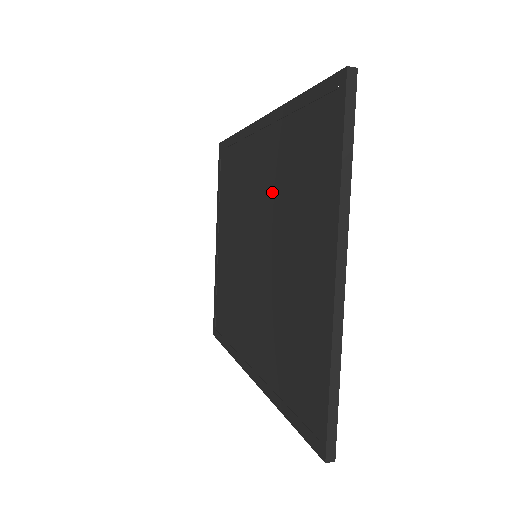
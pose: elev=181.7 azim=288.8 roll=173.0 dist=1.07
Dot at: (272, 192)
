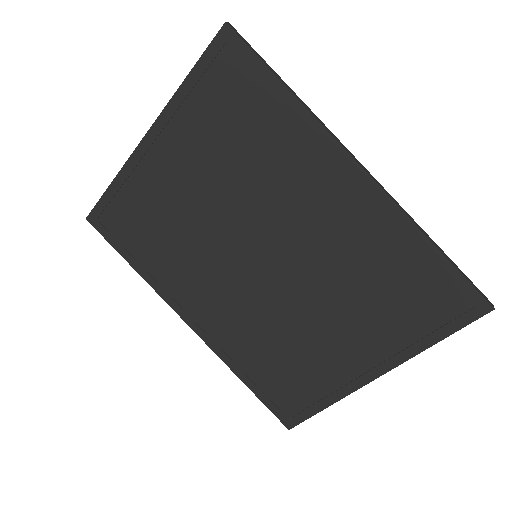
Dot at: (333, 254)
